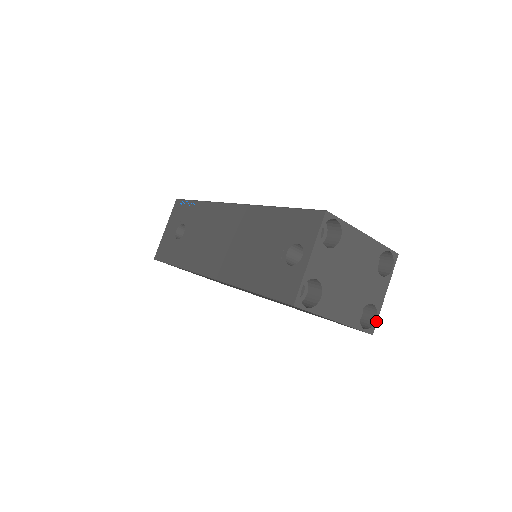
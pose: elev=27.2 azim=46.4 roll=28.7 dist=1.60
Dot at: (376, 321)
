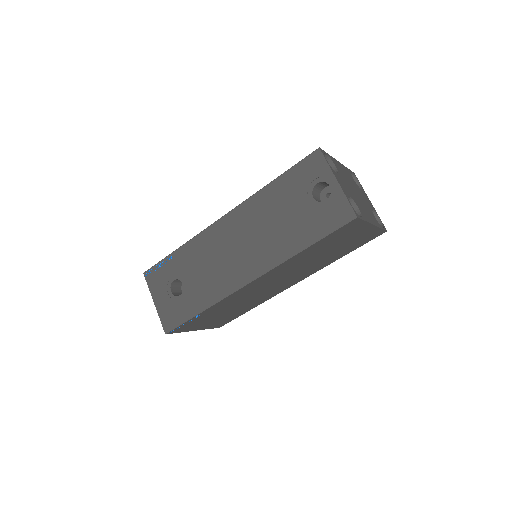
Dot at: (381, 221)
